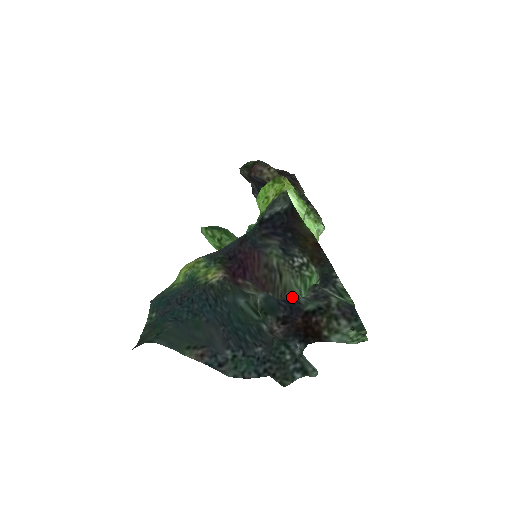
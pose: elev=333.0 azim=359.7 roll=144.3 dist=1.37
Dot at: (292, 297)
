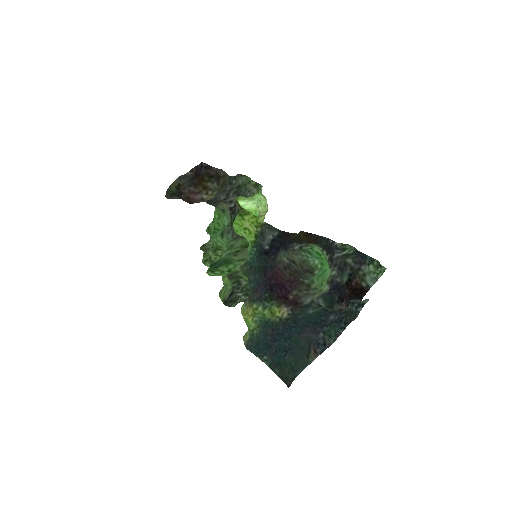
Dot at: (333, 284)
